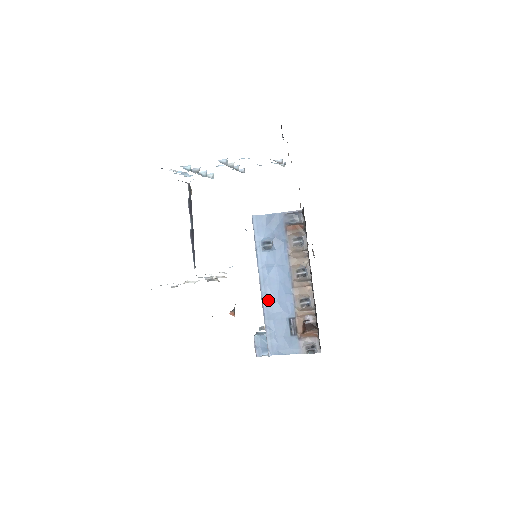
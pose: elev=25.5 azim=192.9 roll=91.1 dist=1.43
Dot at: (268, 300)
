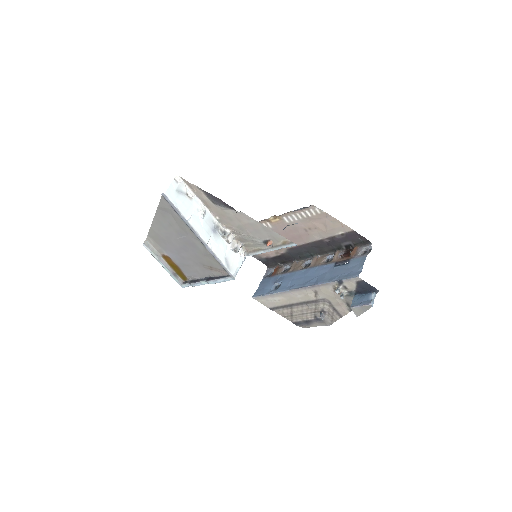
Dot at: (313, 282)
